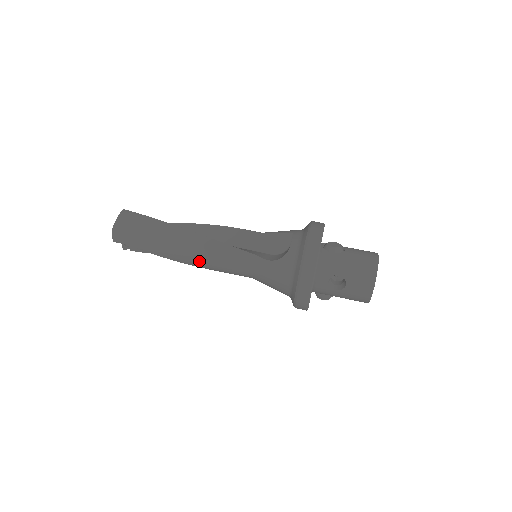
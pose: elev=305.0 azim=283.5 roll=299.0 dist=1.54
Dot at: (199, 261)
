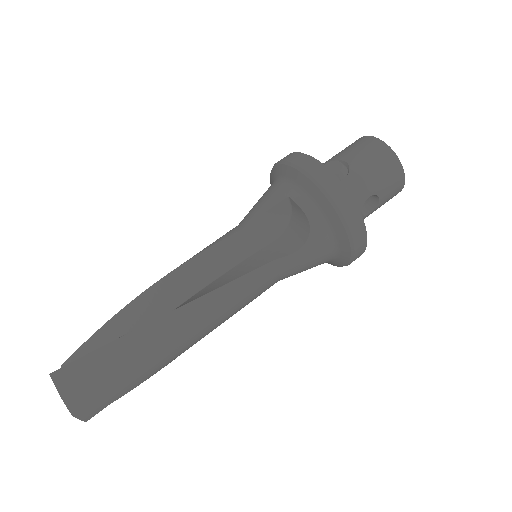
Dot at: (213, 328)
